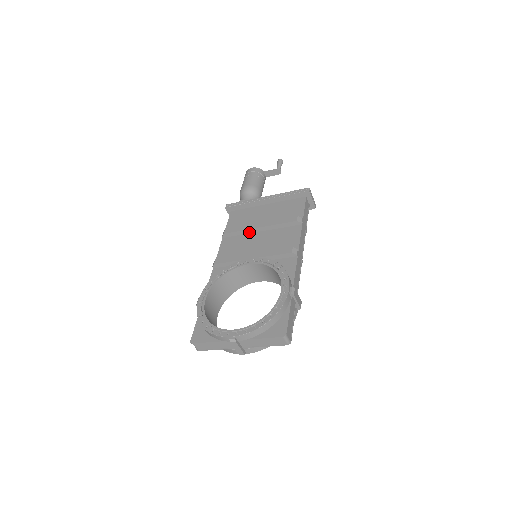
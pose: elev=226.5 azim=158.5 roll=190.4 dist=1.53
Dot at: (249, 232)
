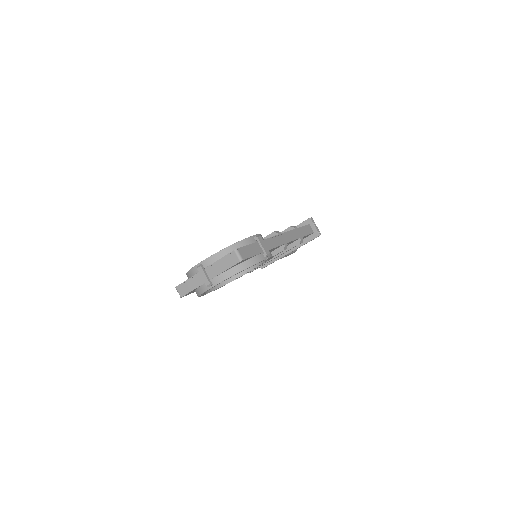
Dot at: occluded
